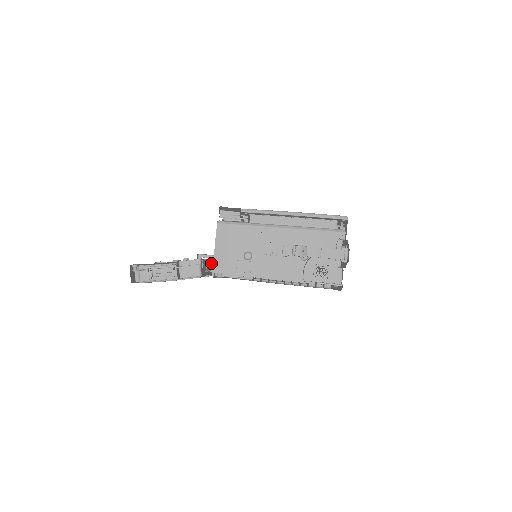
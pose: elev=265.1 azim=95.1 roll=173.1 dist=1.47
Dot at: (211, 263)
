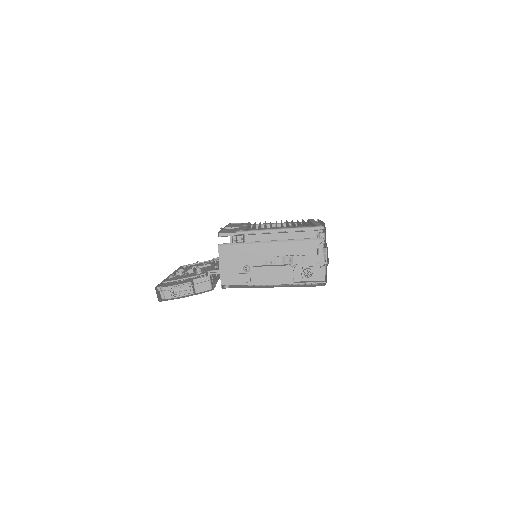
Dot at: occluded
